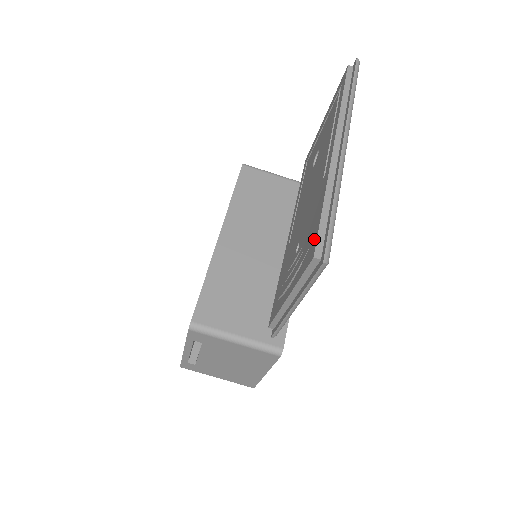
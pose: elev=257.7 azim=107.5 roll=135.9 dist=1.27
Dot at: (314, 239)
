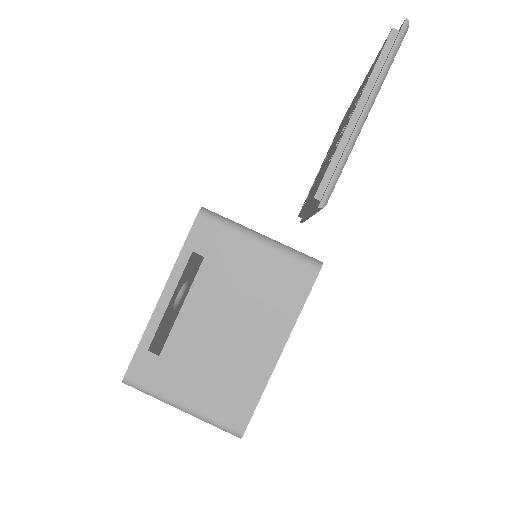
Dot at: (381, 49)
